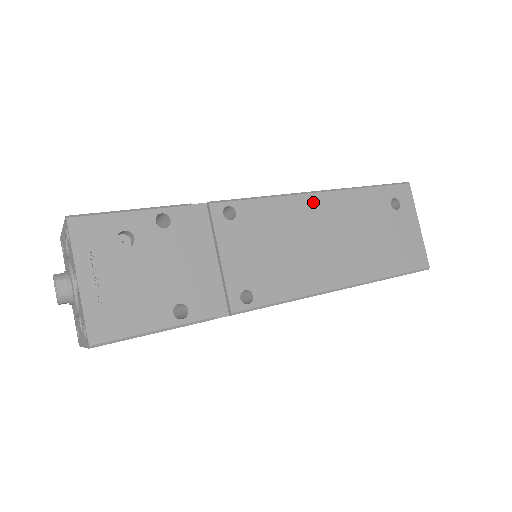
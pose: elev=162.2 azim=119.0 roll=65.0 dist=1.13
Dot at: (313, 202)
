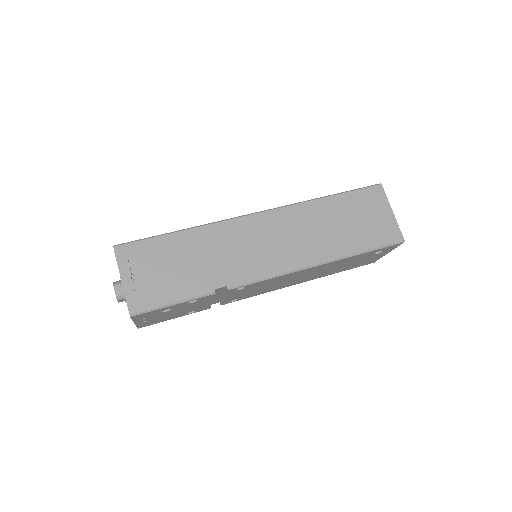
Dot at: (309, 270)
